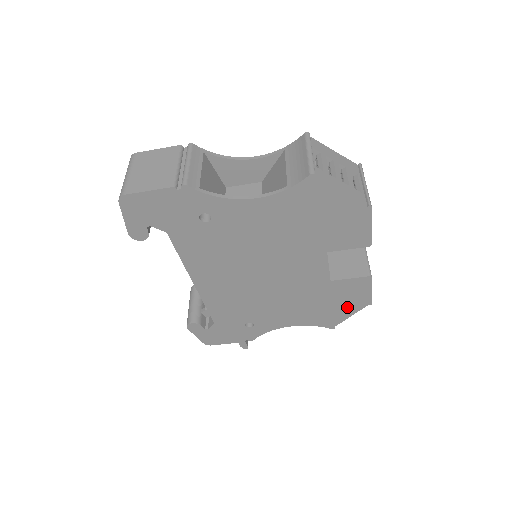
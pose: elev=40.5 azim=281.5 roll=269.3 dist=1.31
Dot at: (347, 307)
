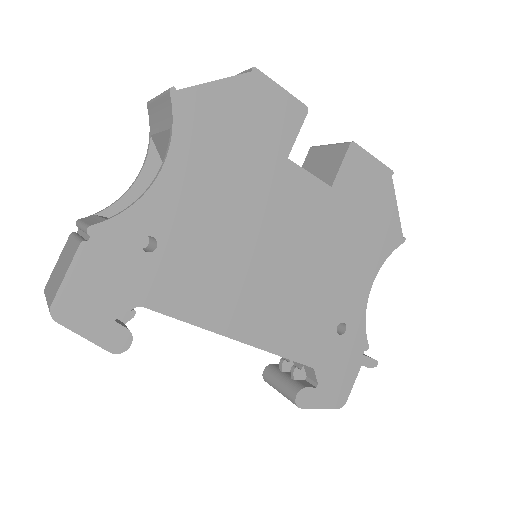
Dot at: (381, 200)
